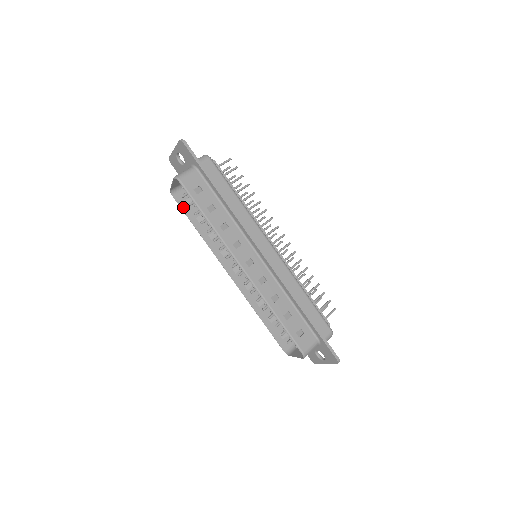
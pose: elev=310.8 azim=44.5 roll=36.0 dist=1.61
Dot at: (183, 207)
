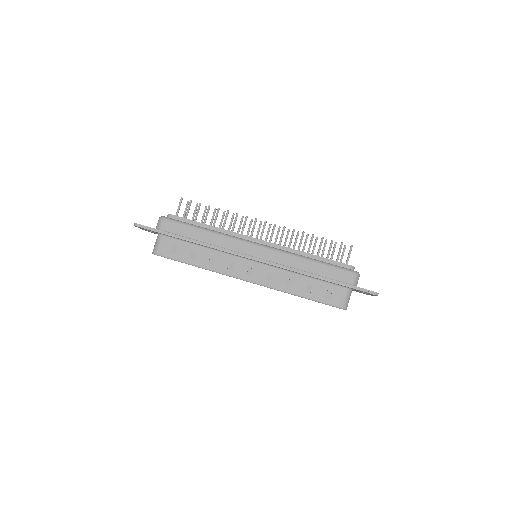
Dot at: occluded
